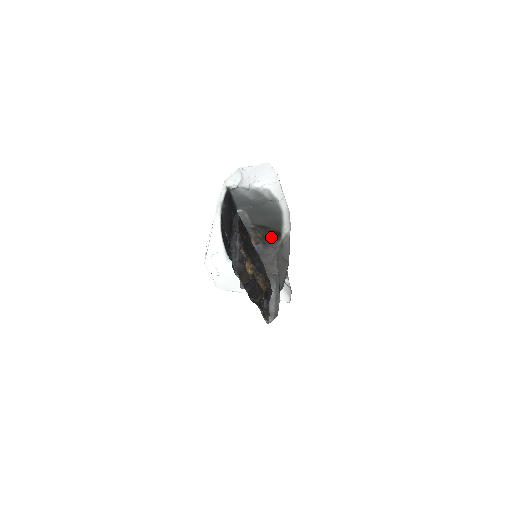
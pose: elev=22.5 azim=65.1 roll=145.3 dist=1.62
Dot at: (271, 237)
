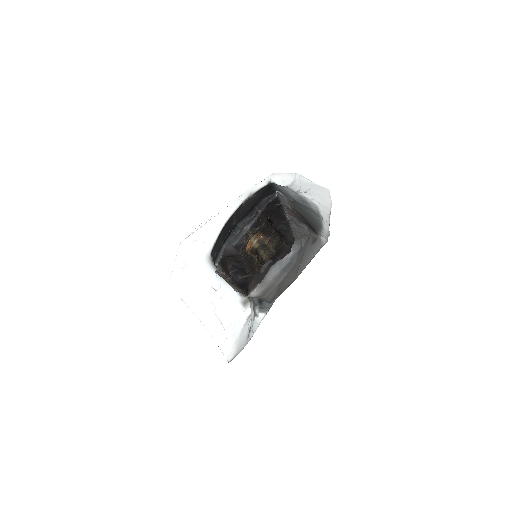
Dot at: (307, 225)
